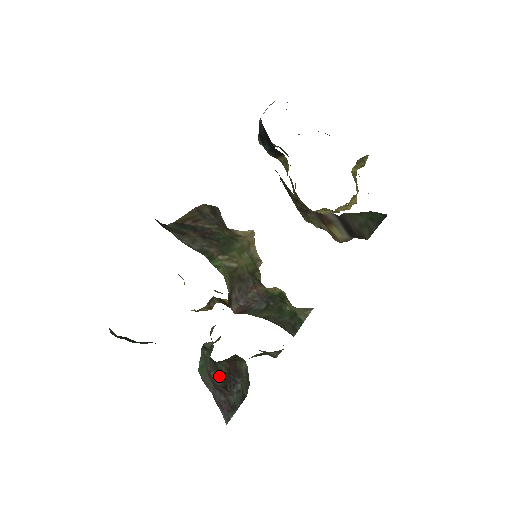
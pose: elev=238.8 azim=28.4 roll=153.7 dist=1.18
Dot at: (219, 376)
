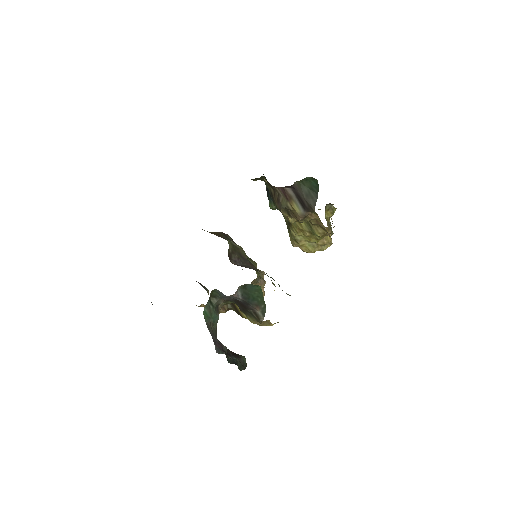
Dot at: occluded
